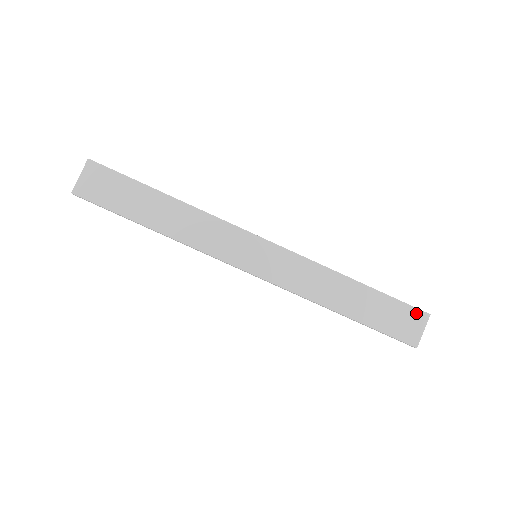
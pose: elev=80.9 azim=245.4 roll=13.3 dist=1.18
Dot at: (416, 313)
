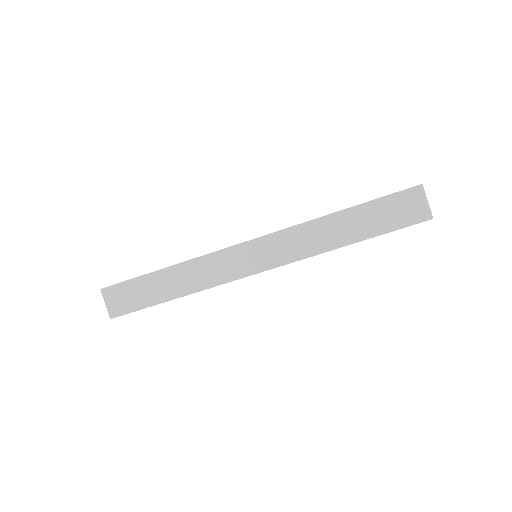
Dot at: (409, 193)
